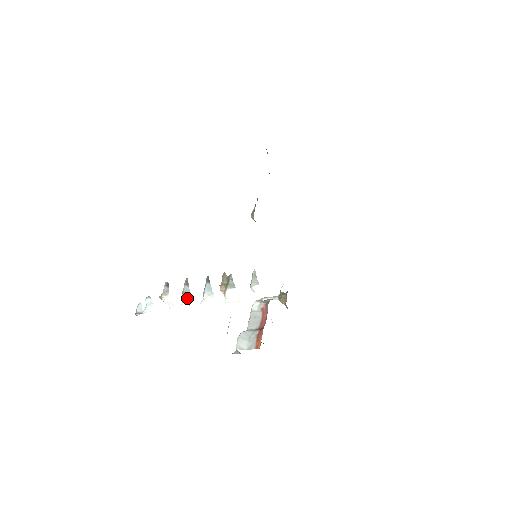
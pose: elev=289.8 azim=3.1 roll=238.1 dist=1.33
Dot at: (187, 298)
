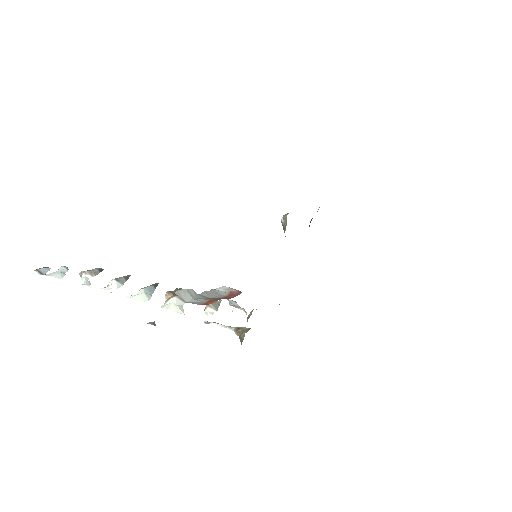
Dot at: (115, 286)
